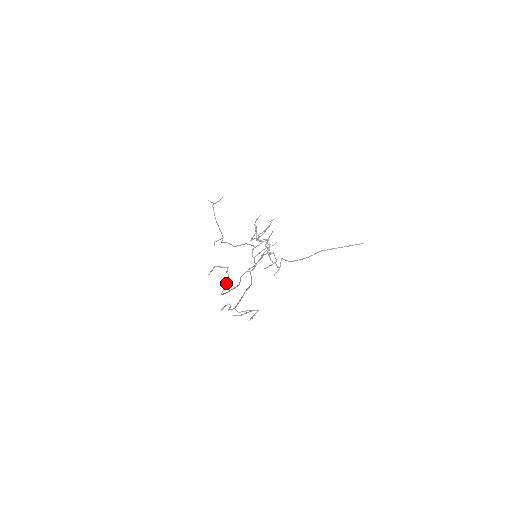
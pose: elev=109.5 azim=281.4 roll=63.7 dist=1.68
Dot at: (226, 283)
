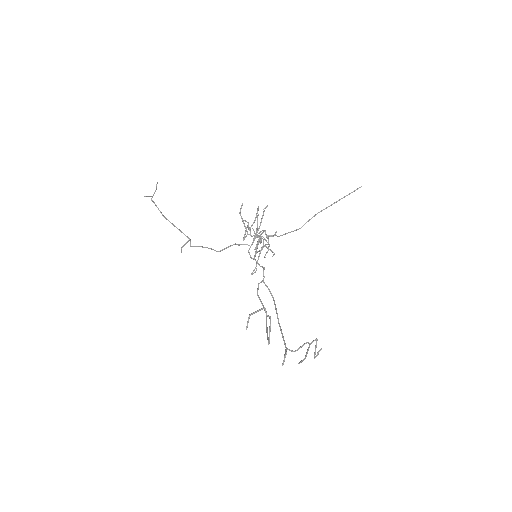
Dot at: (269, 327)
